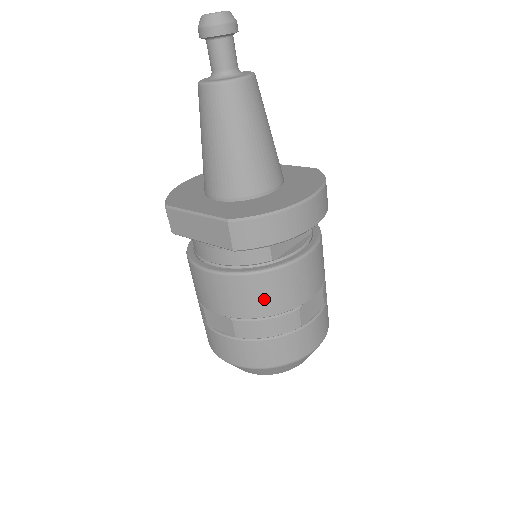
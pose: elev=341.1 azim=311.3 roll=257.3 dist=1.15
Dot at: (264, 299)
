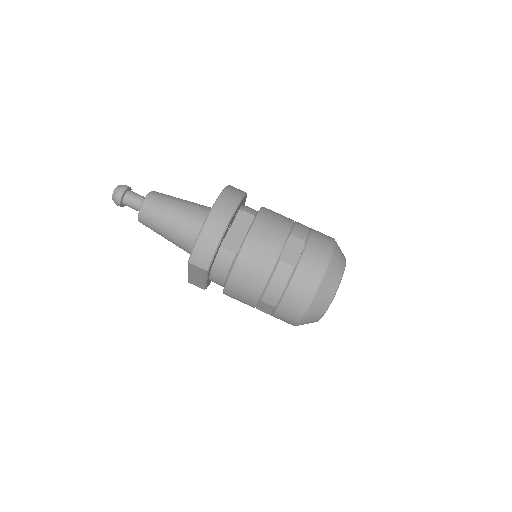
Dot at: (253, 275)
